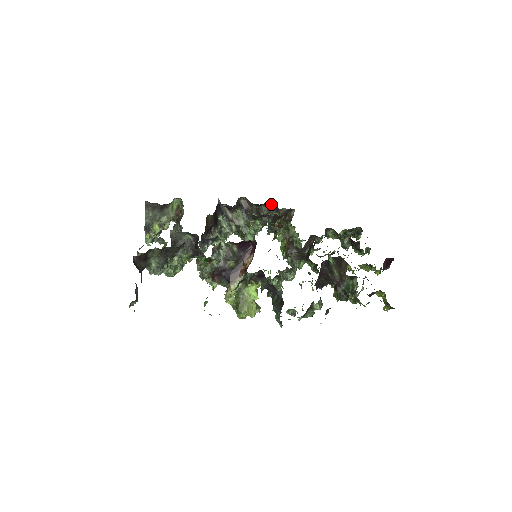
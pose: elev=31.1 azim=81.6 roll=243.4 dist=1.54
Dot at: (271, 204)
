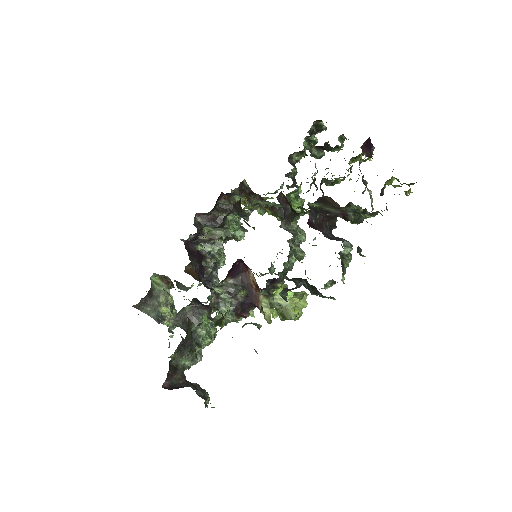
Dot at: occluded
